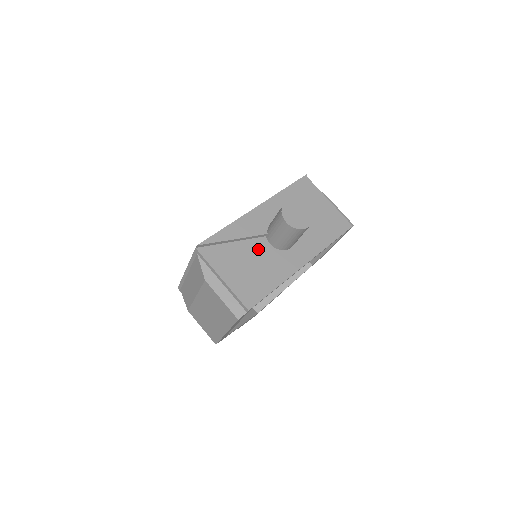
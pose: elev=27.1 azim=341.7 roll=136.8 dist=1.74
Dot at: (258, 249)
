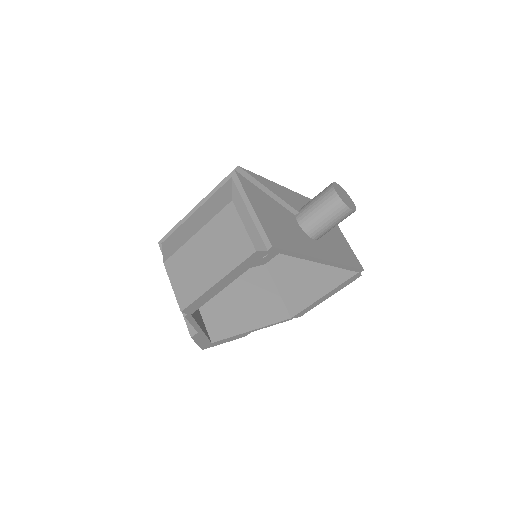
Dot at: (287, 217)
